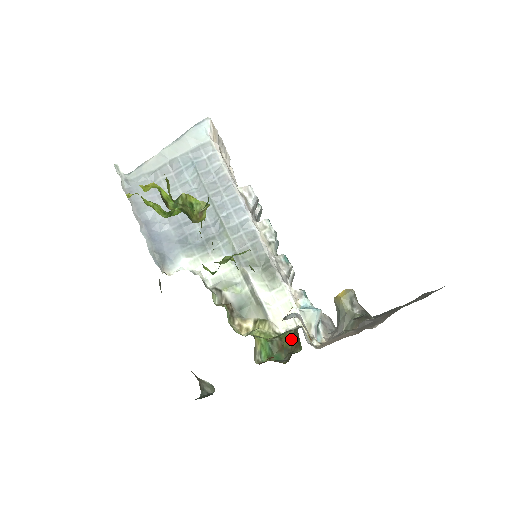
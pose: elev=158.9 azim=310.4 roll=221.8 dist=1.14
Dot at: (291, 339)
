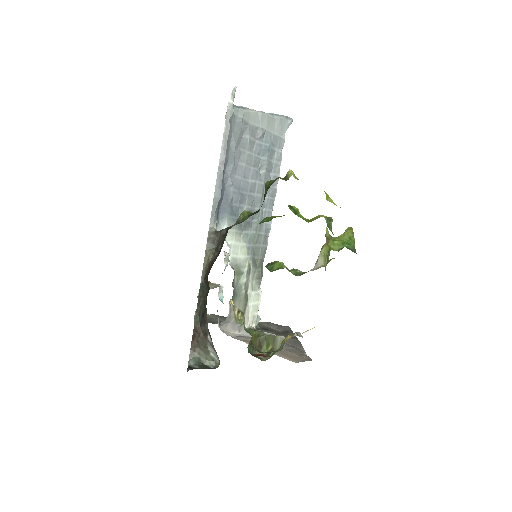
Dot at: (257, 338)
